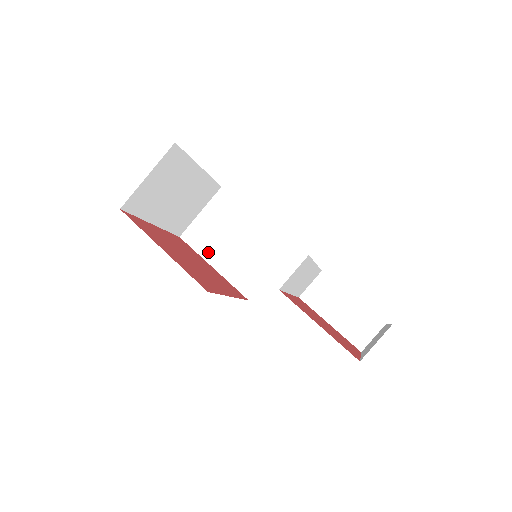
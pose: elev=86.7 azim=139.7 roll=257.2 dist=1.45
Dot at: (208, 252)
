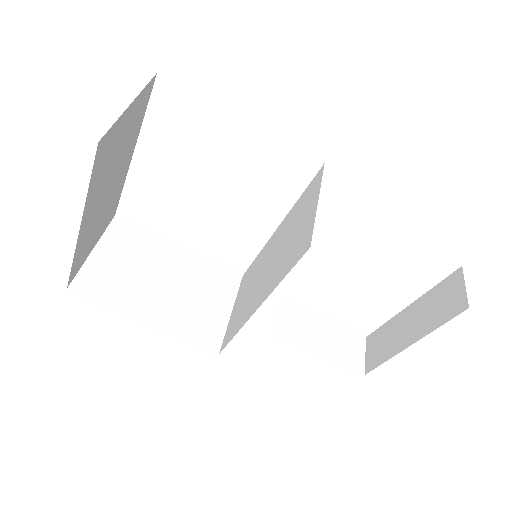
Dot at: (128, 302)
